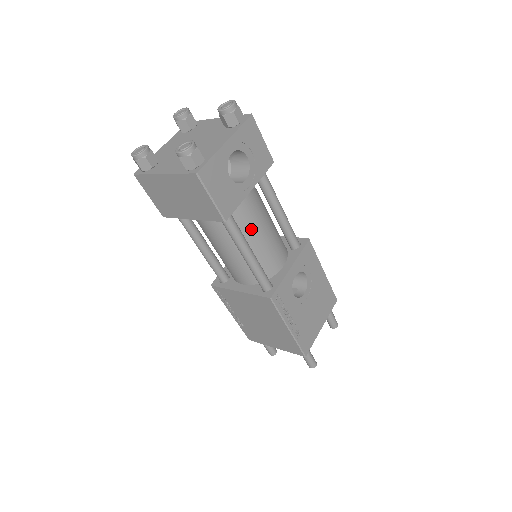
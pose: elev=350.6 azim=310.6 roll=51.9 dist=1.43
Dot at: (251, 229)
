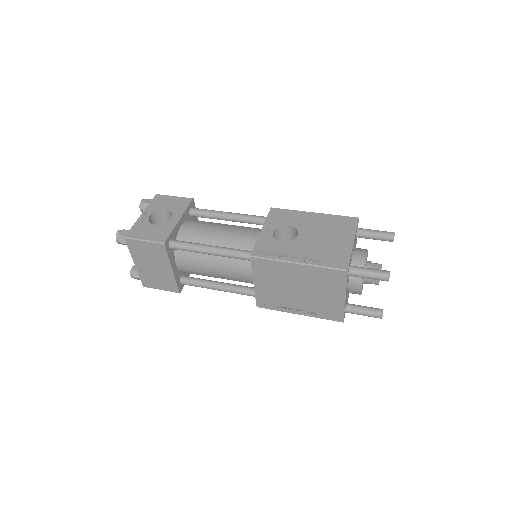
Dot at: (207, 238)
